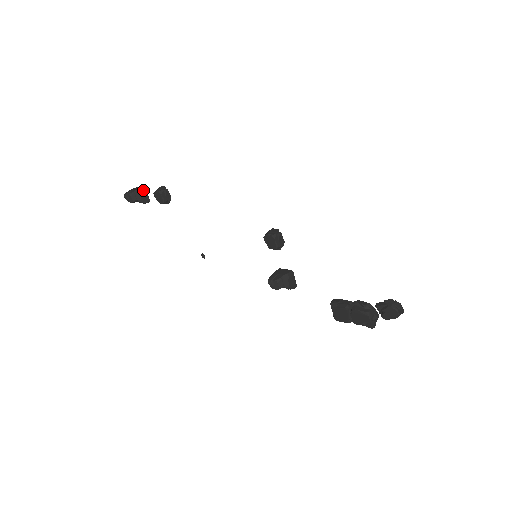
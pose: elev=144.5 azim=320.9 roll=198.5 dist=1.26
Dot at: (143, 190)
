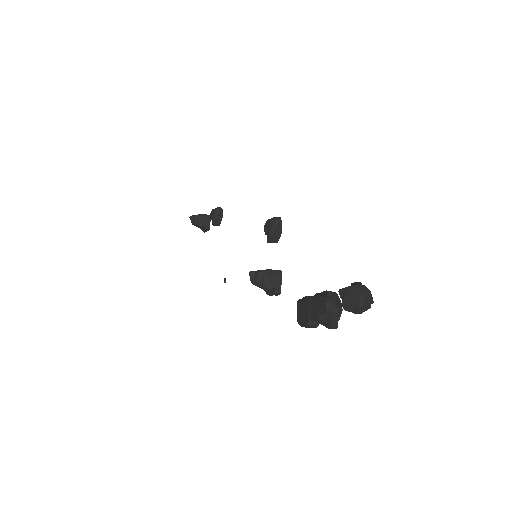
Dot at: (208, 216)
